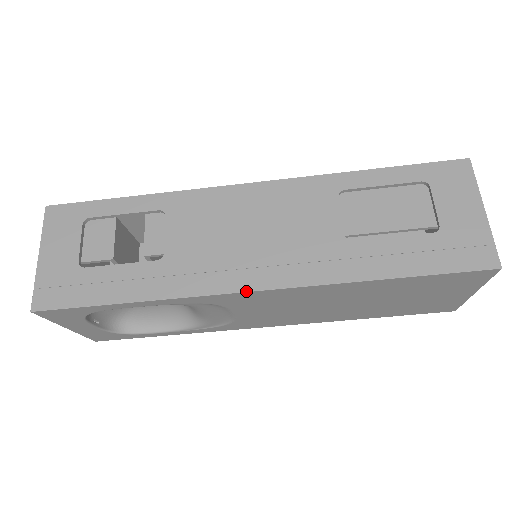
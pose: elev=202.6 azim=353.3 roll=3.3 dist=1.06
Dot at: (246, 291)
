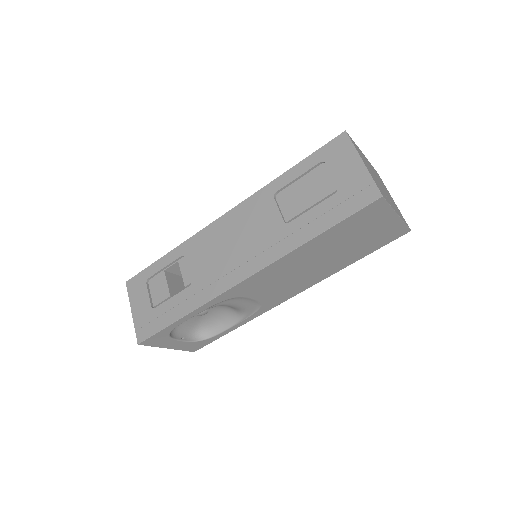
Dot at: (240, 282)
